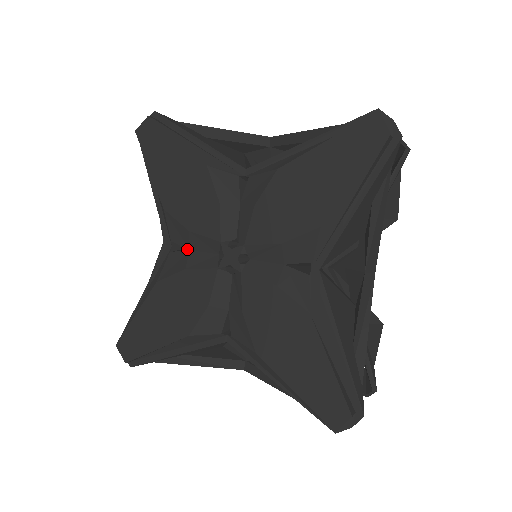
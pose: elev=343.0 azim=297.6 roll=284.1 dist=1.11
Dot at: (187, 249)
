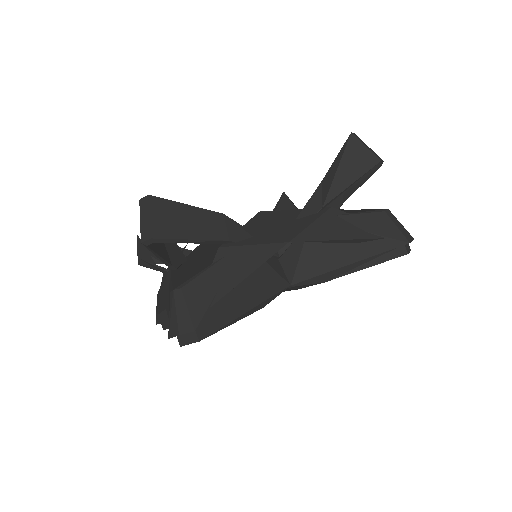
Dot at: occluded
